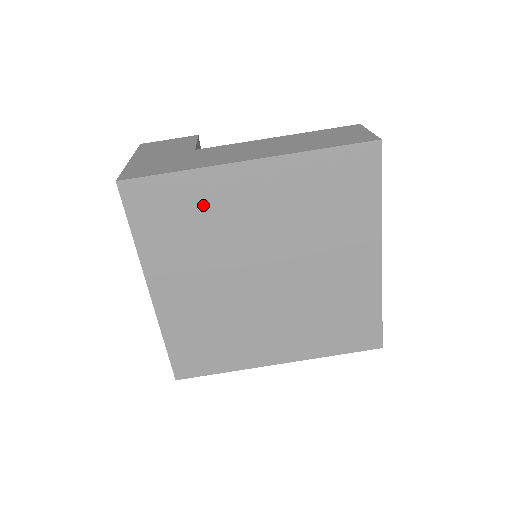
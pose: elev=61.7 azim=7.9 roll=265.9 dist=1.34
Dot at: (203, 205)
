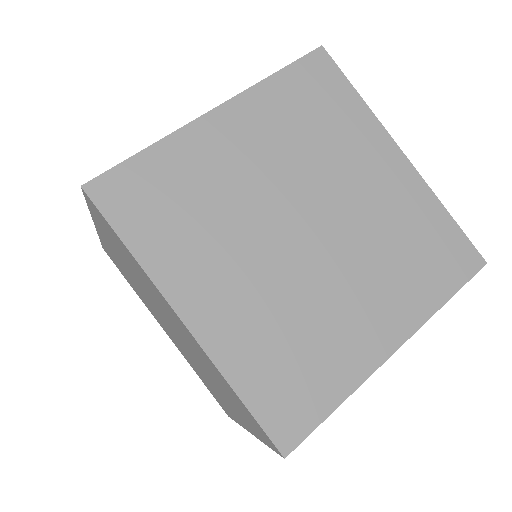
Dot at: (343, 129)
